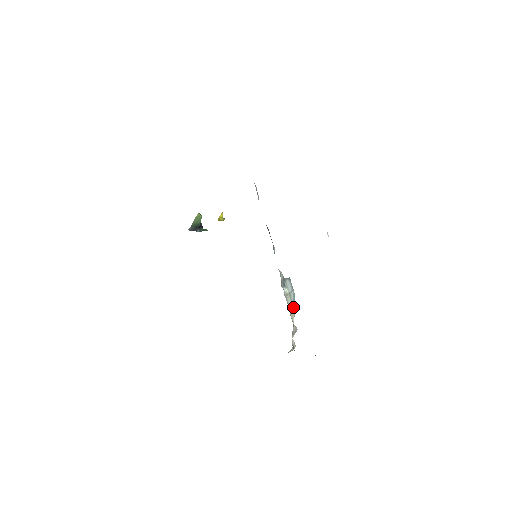
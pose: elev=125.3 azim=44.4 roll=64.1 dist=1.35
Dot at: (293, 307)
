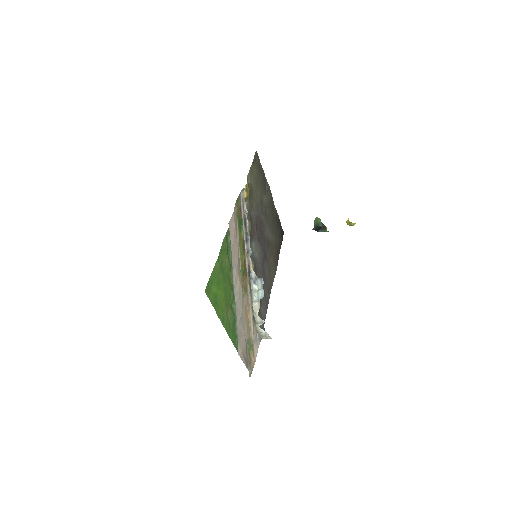
Dot at: (259, 302)
